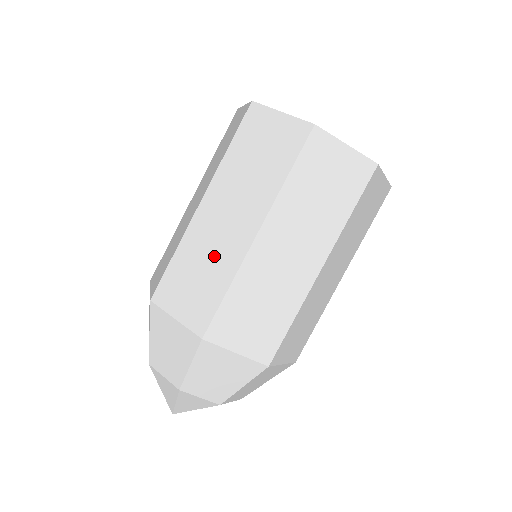
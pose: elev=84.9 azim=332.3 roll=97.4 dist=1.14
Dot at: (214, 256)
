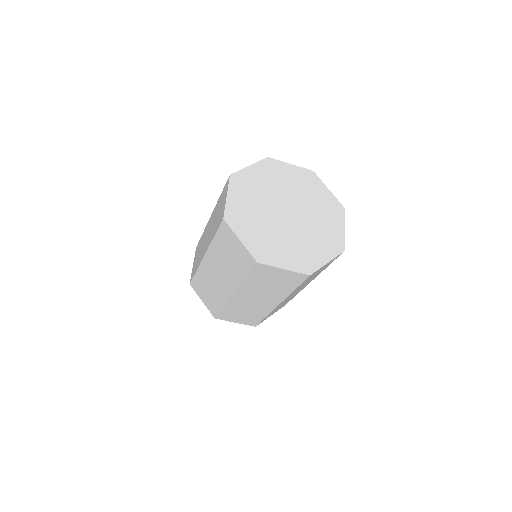
Dot at: (252, 309)
